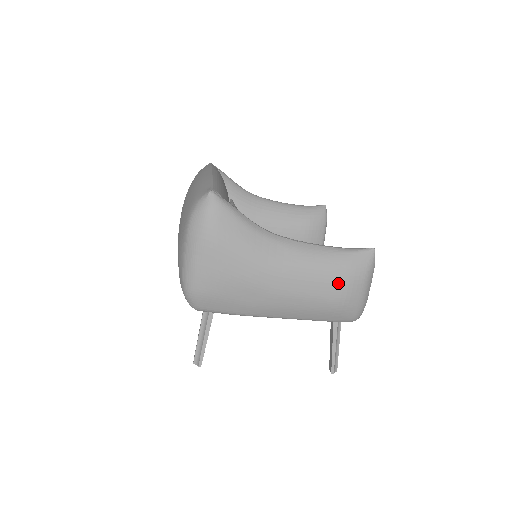
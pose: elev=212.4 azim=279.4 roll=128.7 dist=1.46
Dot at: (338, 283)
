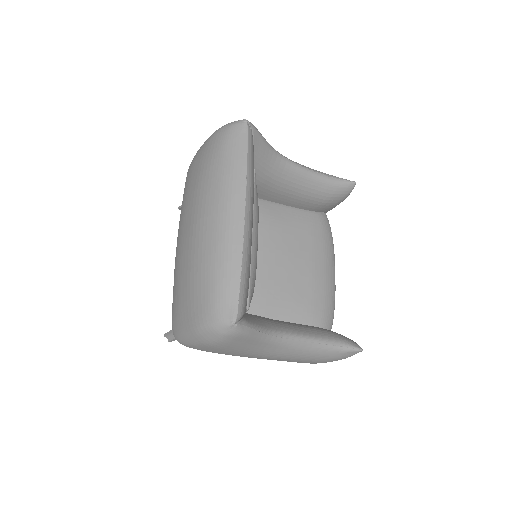
Dot at: (316, 362)
